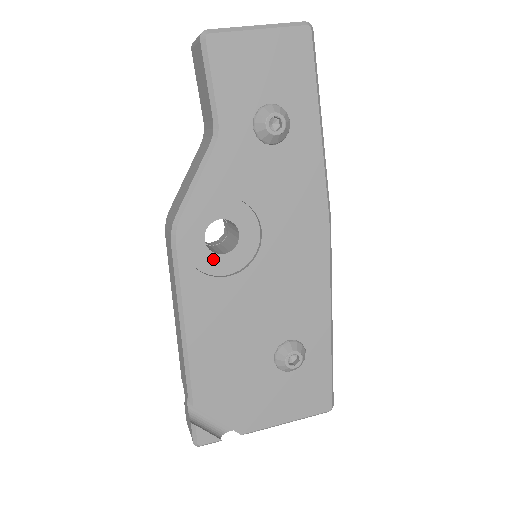
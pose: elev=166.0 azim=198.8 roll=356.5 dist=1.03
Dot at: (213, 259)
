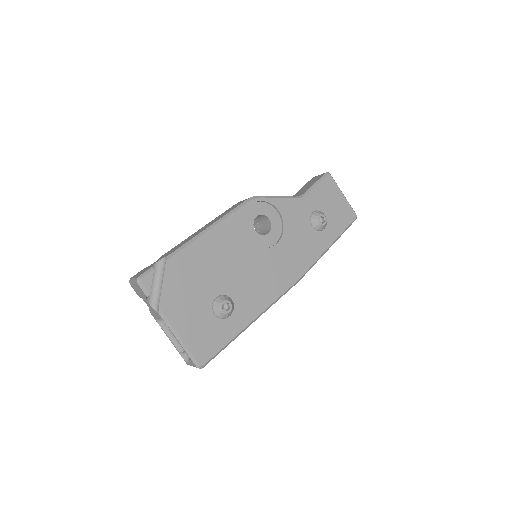
Dot at: (250, 226)
